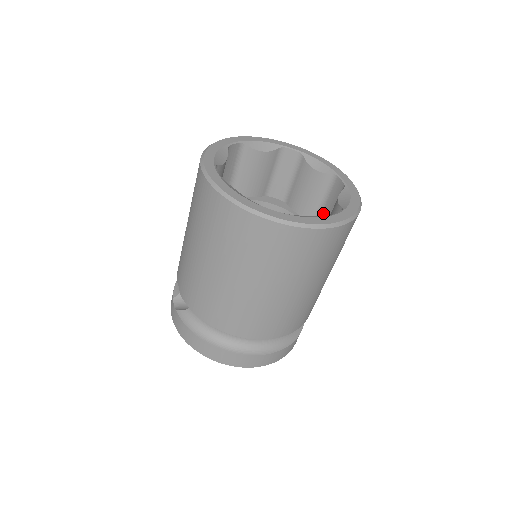
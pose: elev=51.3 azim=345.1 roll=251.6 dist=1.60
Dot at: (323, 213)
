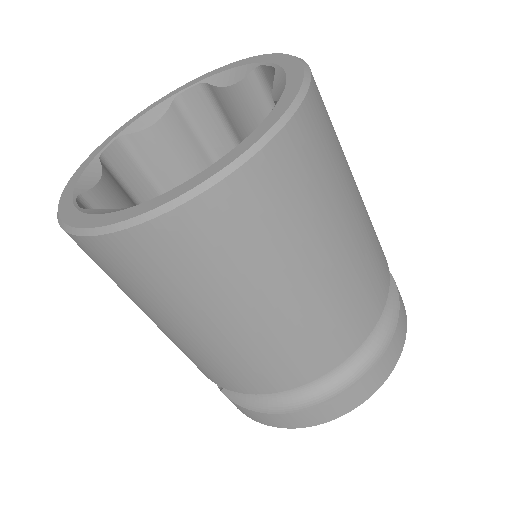
Dot at: occluded
